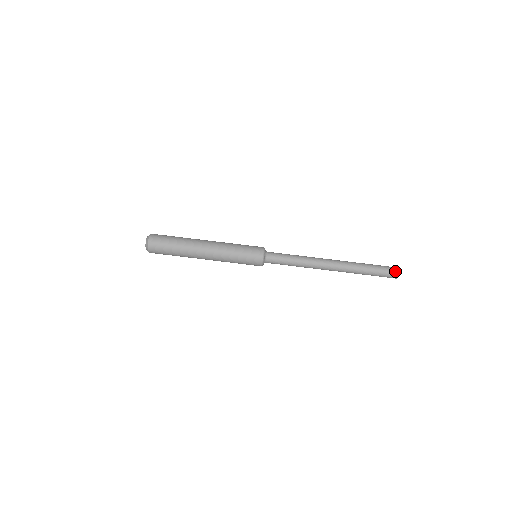
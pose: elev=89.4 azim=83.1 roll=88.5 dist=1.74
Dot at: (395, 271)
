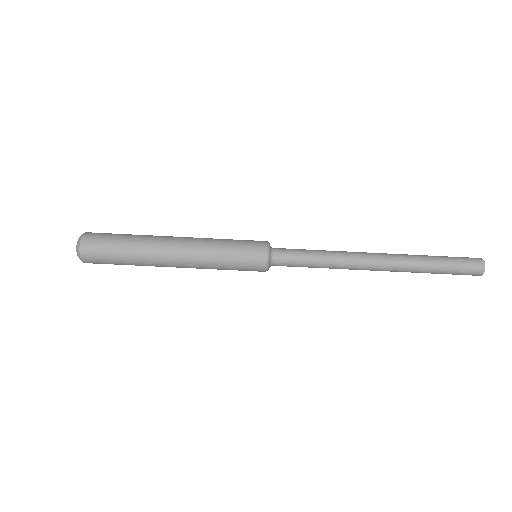
Dot at: (478, 259)
